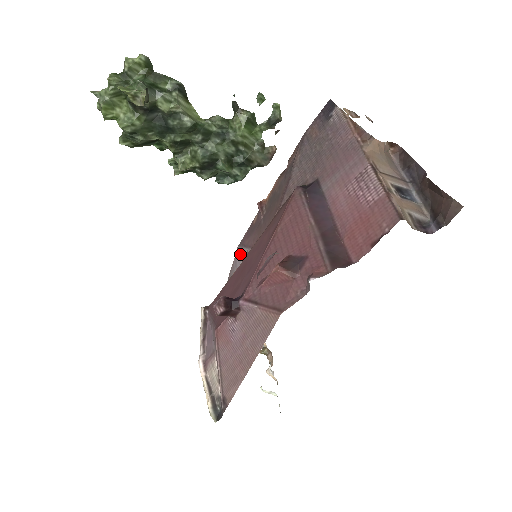
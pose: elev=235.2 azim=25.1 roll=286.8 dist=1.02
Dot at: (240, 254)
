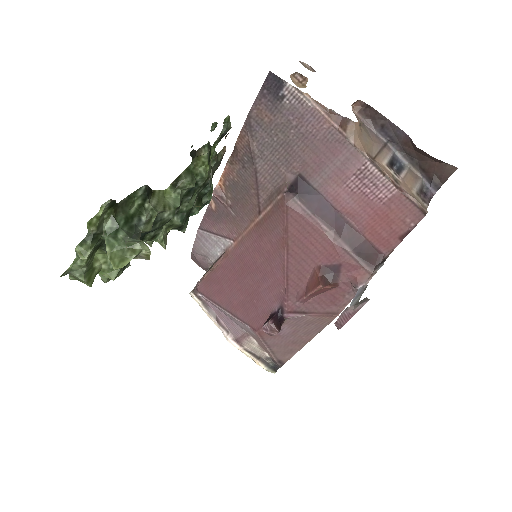
Dot at: (210, 239)
